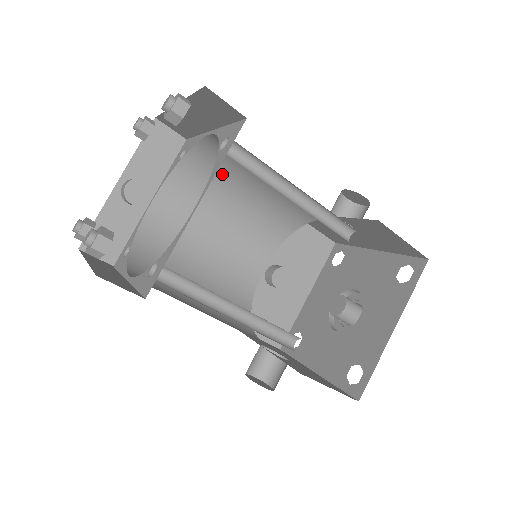
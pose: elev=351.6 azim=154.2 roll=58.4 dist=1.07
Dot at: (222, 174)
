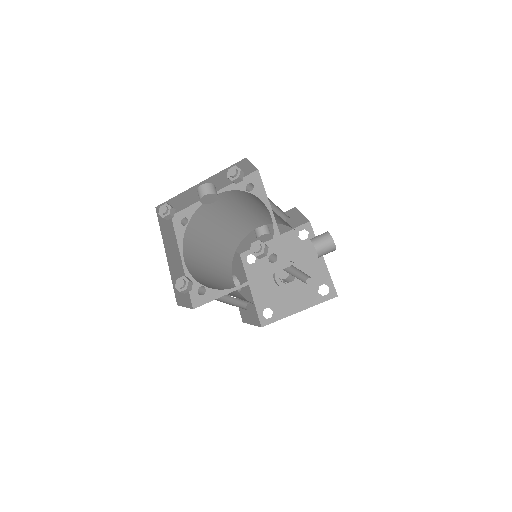
Dot at: occluded
